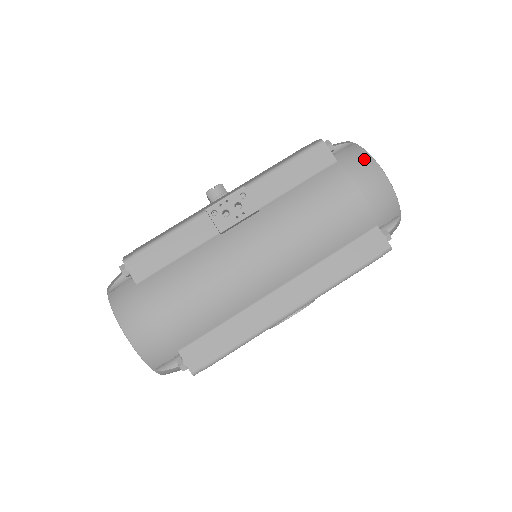
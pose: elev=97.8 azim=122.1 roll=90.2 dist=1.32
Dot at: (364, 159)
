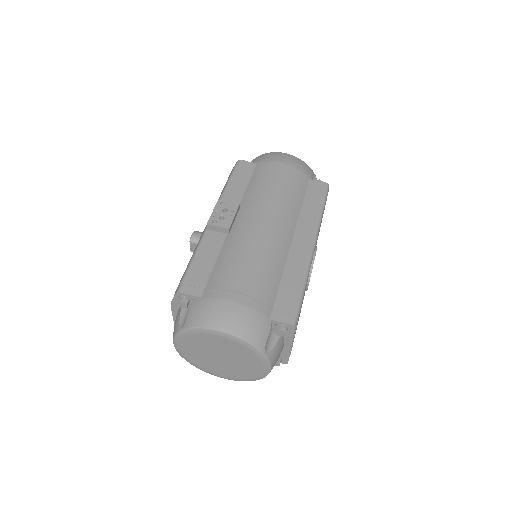
Dot at: (270, 154)
